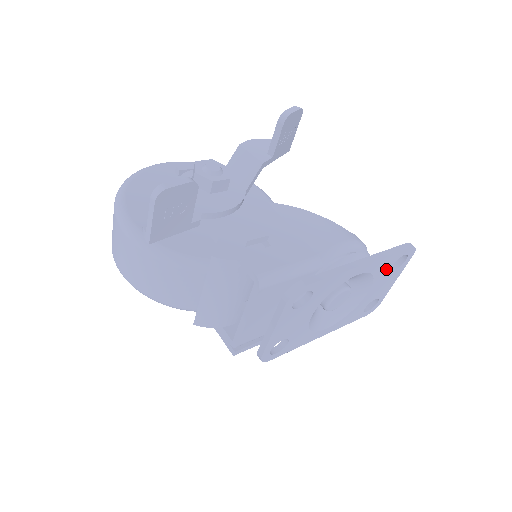
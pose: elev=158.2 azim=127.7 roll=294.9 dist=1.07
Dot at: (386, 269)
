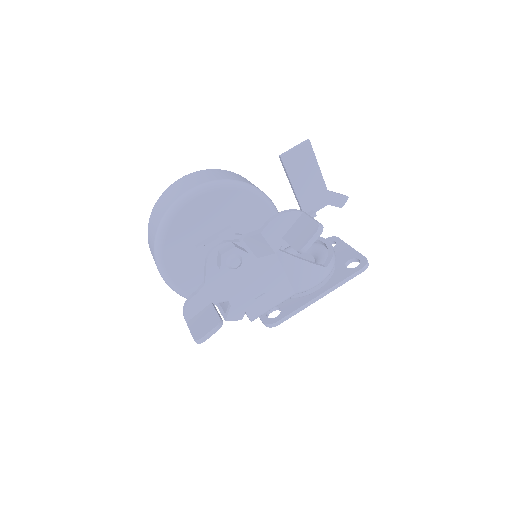
Dot at: occluded
